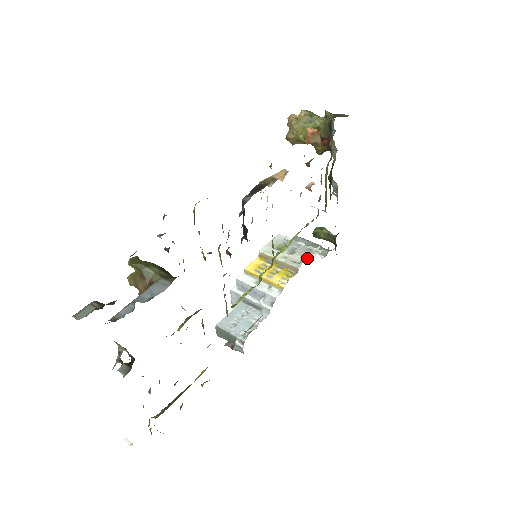
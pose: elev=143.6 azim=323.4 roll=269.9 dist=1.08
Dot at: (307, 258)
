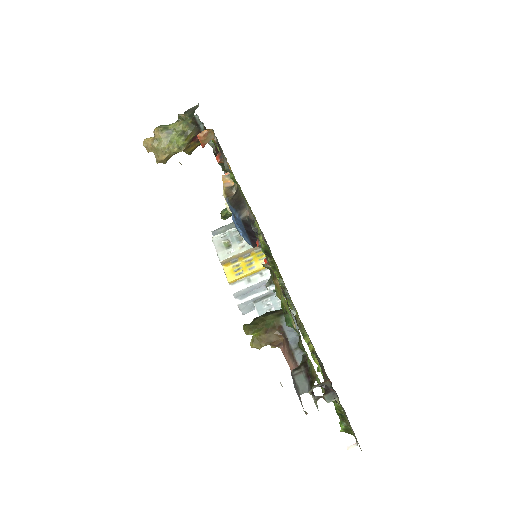
Dot at: occluded
